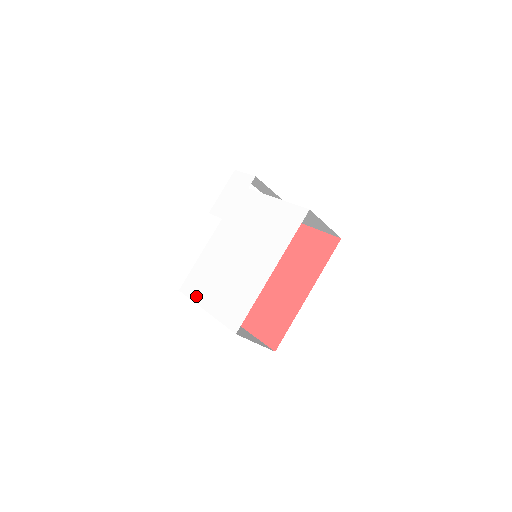
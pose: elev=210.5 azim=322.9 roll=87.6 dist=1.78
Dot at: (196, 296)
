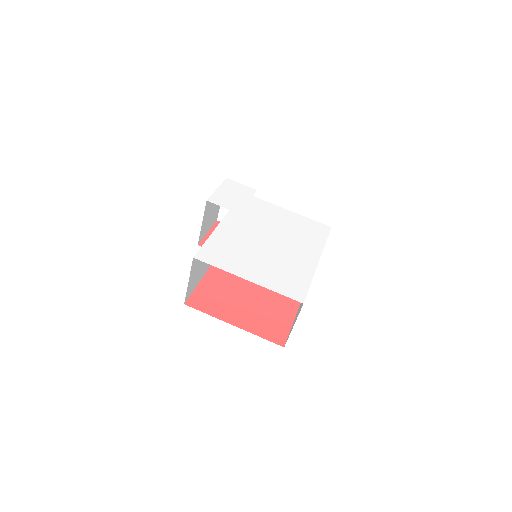
Dot at: (227, 266)
